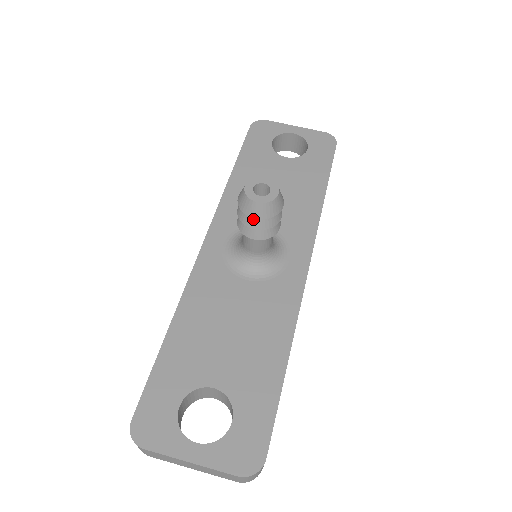
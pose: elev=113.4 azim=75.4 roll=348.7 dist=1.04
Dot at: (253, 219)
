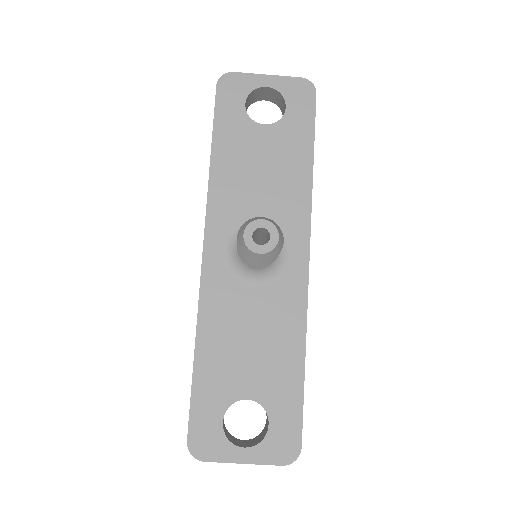
Dot at: occluded
